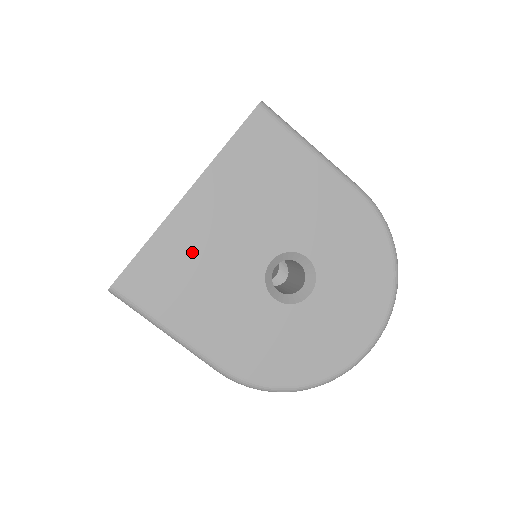
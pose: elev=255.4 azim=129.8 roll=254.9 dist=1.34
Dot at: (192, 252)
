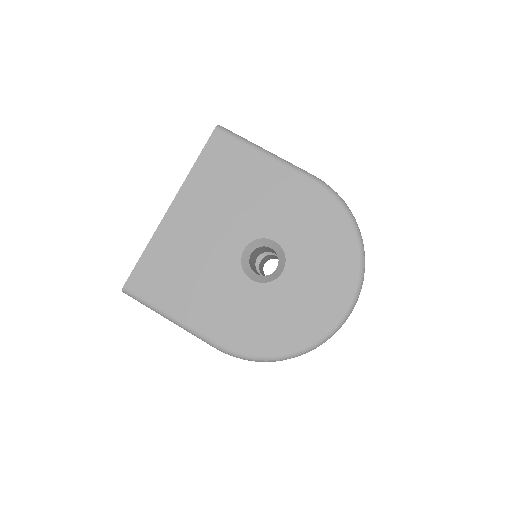
Dot at: (180, 252)
